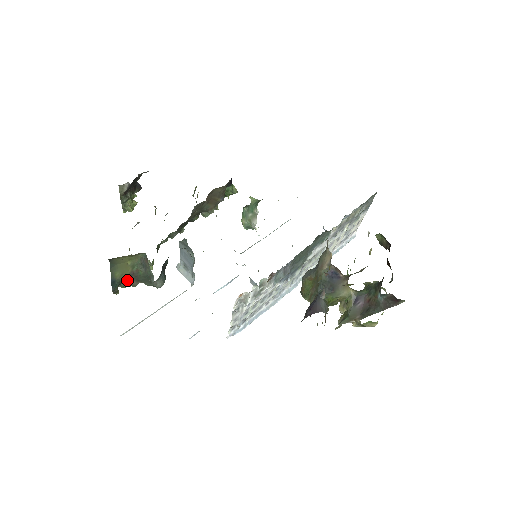
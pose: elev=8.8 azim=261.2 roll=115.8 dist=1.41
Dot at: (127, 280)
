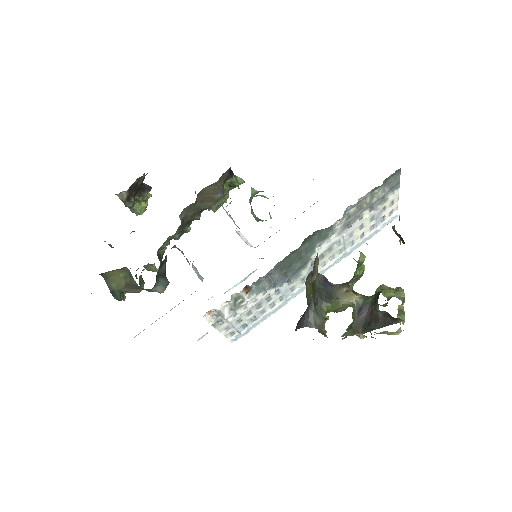
Dot at: (126, 289)
